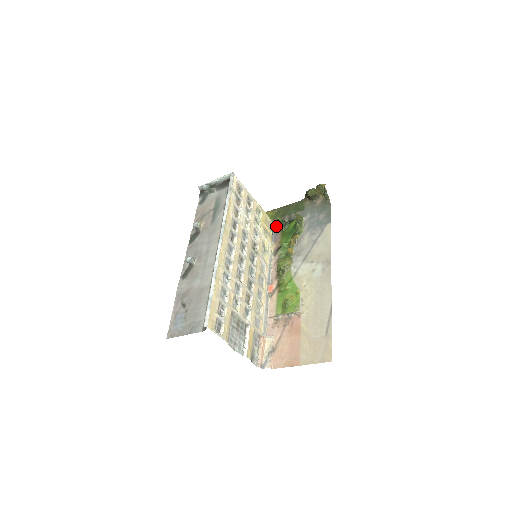
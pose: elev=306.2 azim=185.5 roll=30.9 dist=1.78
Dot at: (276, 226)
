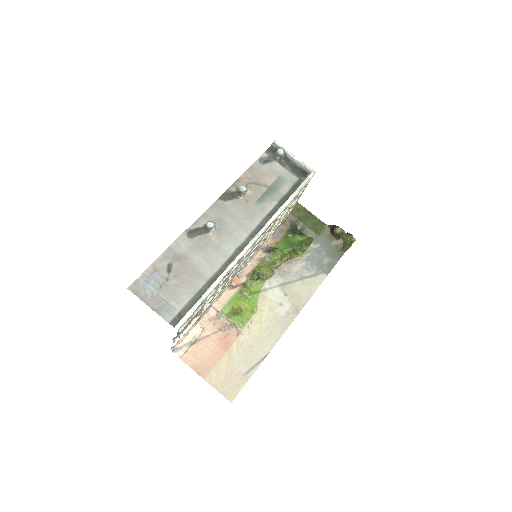
Dot at: (286, 222)
